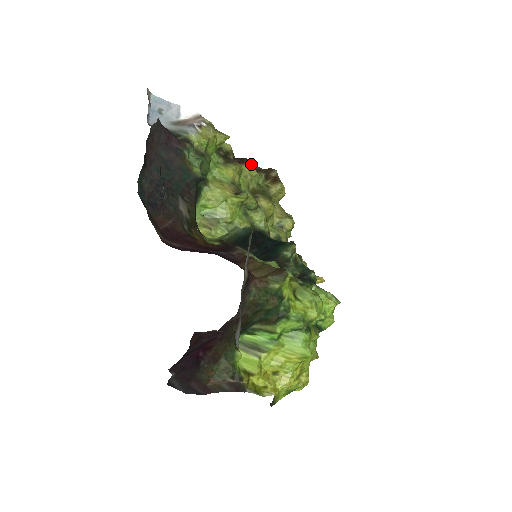
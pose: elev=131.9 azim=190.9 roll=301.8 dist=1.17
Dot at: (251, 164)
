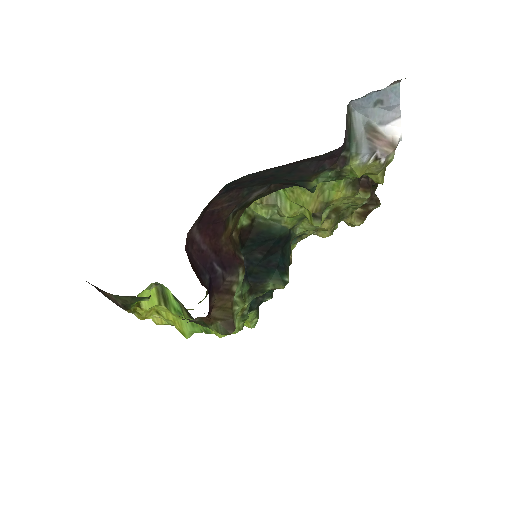
Dot at: (367, 198)
